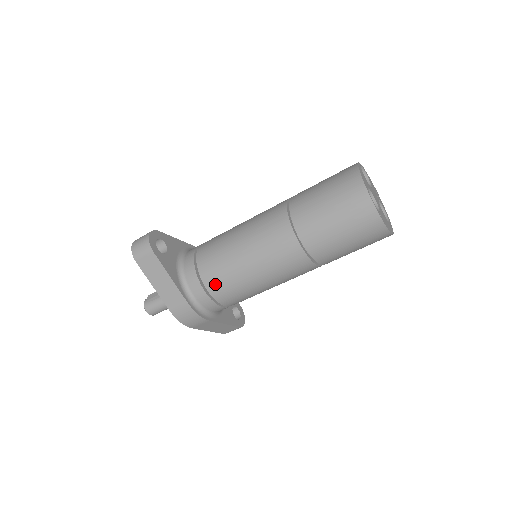
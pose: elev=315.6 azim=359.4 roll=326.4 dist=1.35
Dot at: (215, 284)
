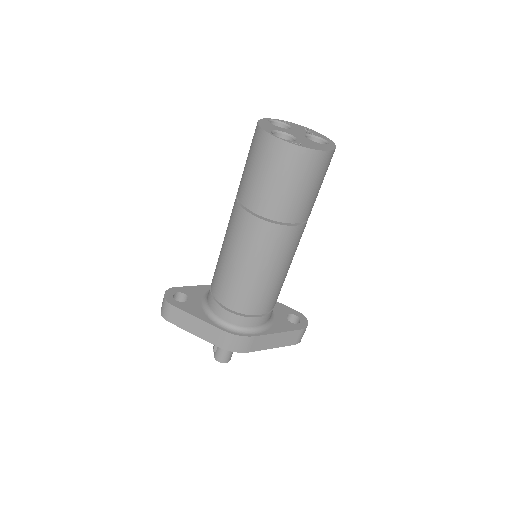
Dot at: (231, 300)
